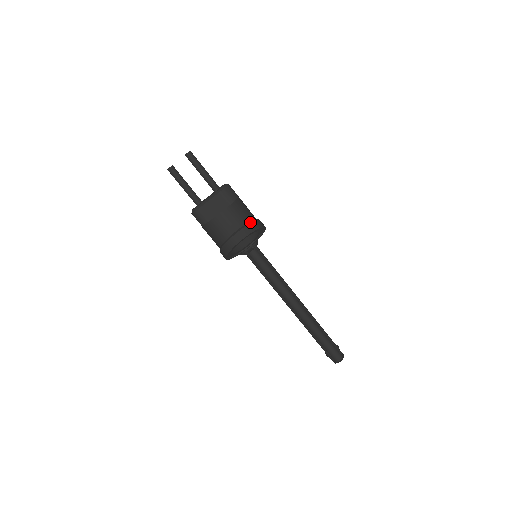
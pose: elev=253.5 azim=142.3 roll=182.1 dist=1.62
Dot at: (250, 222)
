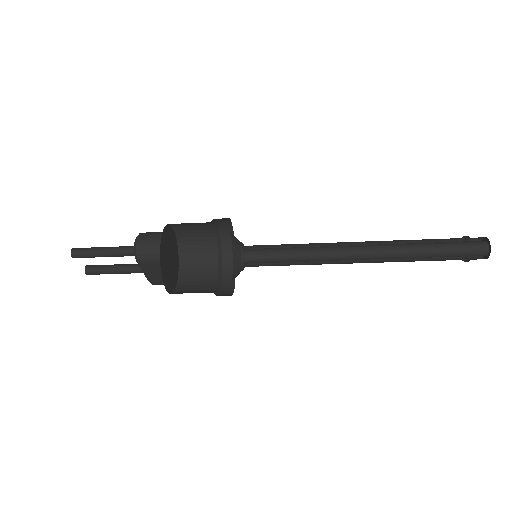
Dot at: (213, 220)
